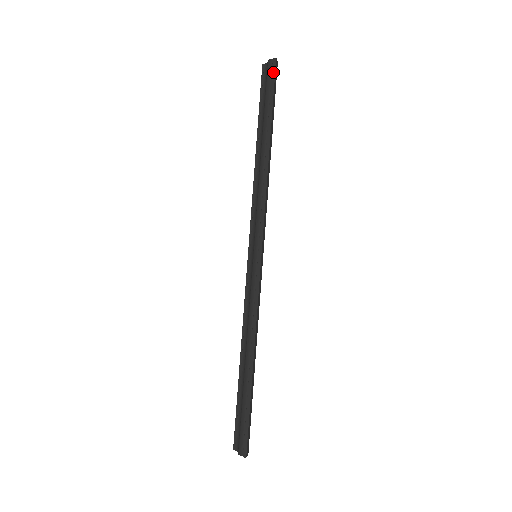
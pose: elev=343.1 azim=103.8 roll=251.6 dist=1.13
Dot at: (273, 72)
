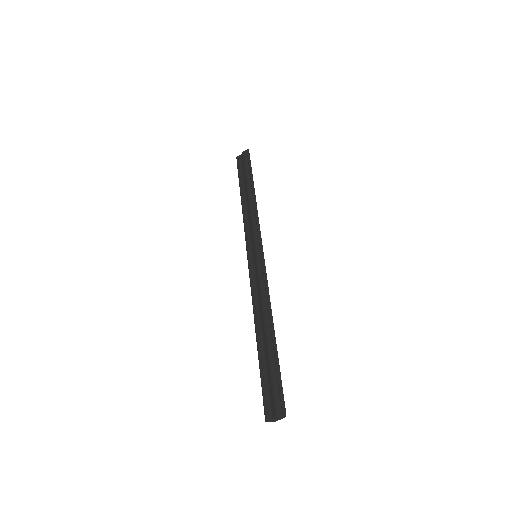
Dot at: (248, 155)
